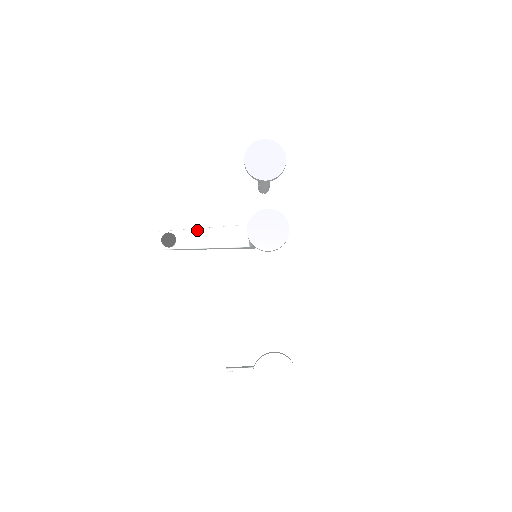
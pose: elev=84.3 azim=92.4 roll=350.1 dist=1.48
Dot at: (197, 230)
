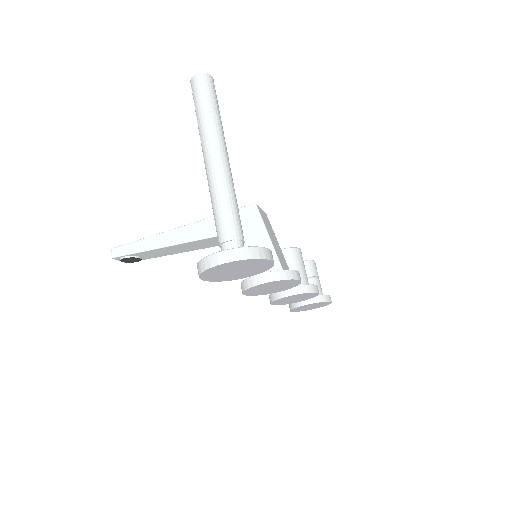
Dot at: (160, 249)
